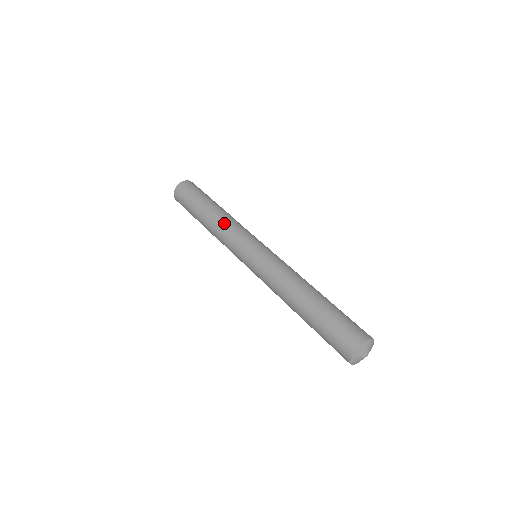
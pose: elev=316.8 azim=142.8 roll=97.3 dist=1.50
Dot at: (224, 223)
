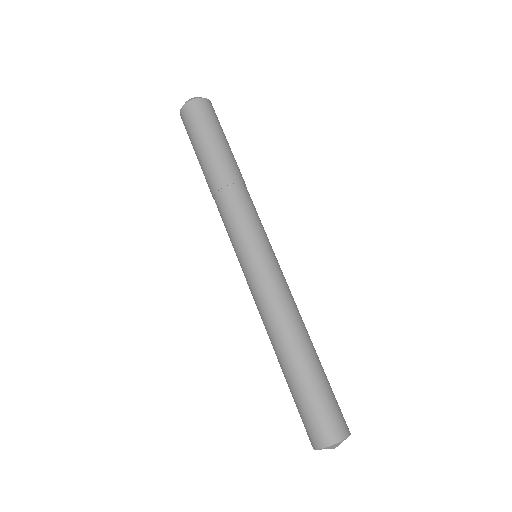
Dot at: (235, 194)
